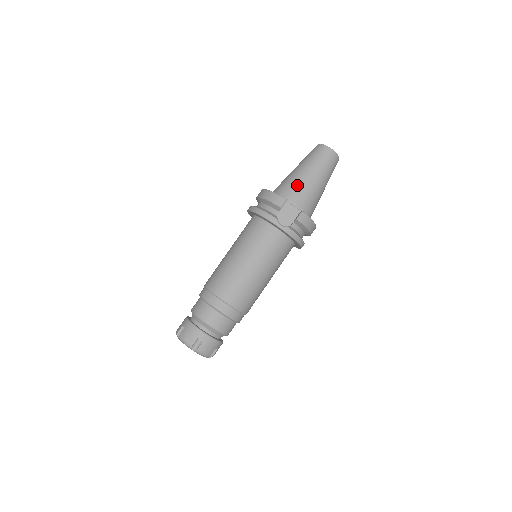
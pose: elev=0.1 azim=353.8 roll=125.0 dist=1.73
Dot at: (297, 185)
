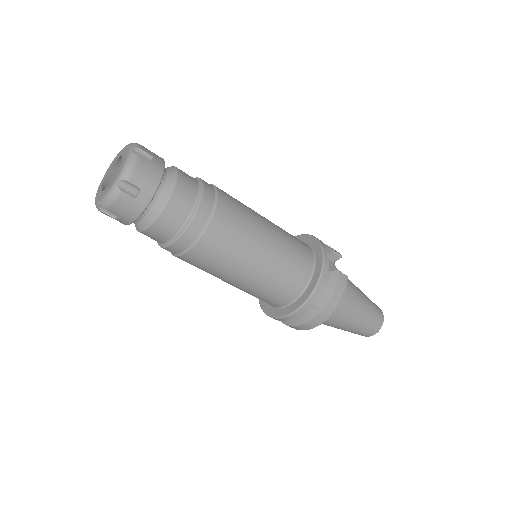
Dot at: occluded
